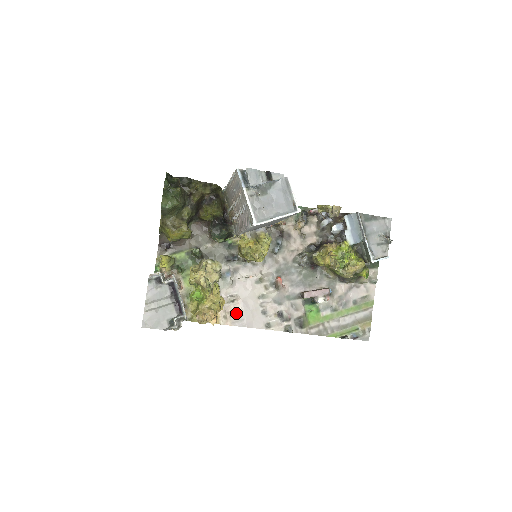
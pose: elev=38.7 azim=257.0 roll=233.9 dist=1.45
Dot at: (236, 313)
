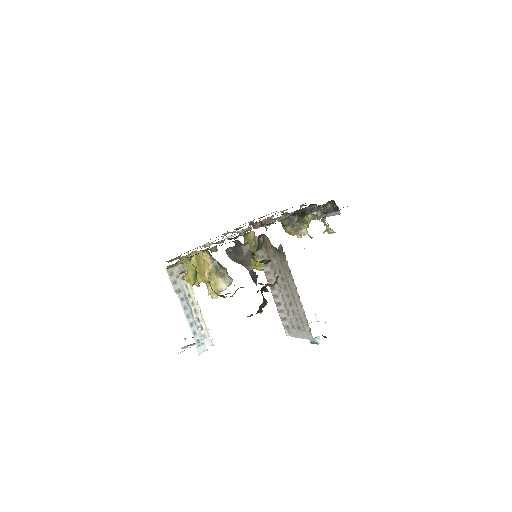
Dot at: occluded
